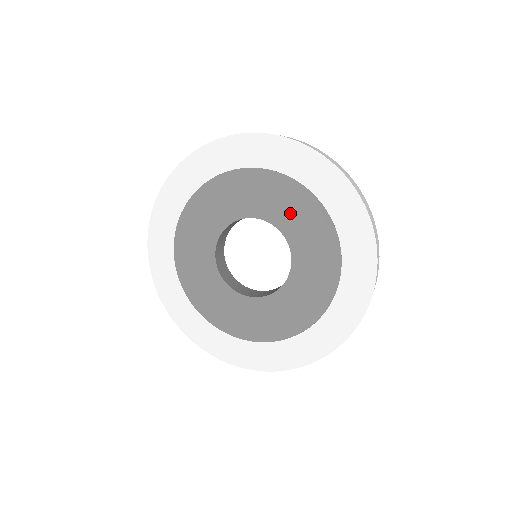
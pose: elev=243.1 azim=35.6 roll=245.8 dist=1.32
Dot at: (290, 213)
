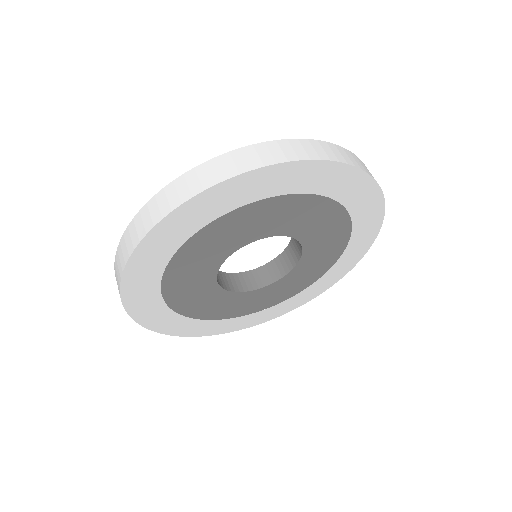
Dot at: (304, 221)
